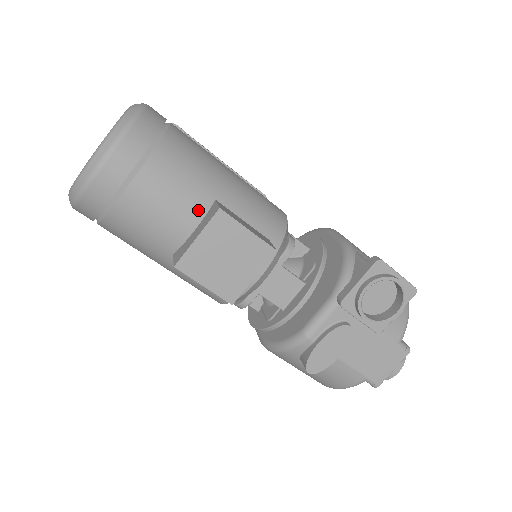
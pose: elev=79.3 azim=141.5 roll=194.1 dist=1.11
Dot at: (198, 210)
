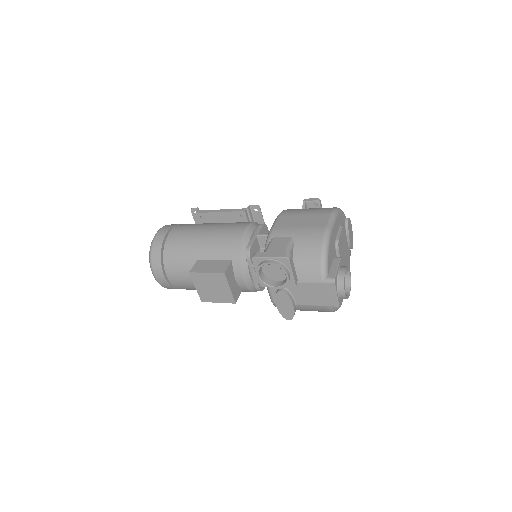
Dot at: occluded
